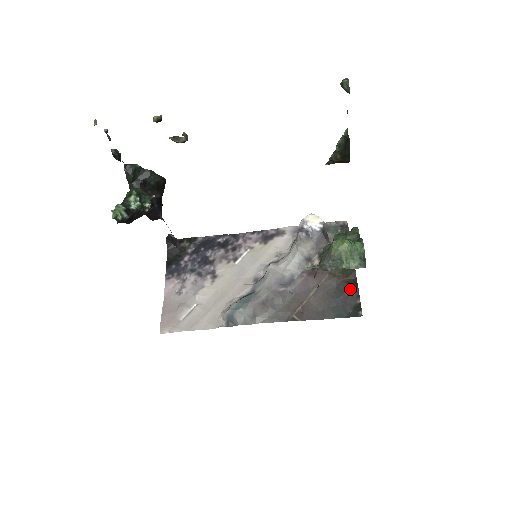
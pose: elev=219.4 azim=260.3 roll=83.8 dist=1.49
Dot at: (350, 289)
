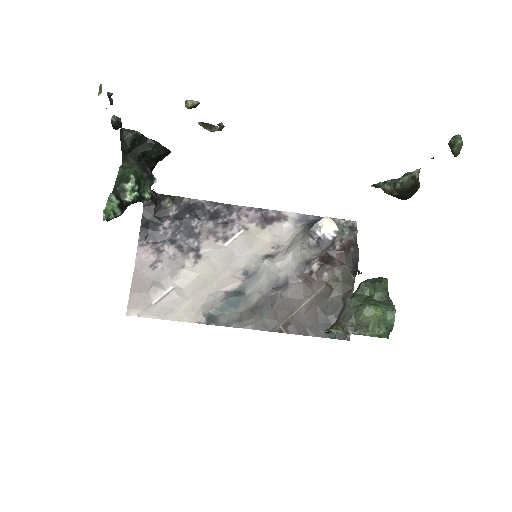
Dot at: occluded
